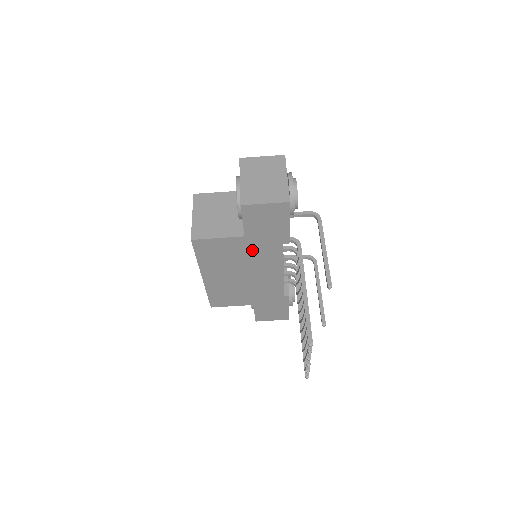
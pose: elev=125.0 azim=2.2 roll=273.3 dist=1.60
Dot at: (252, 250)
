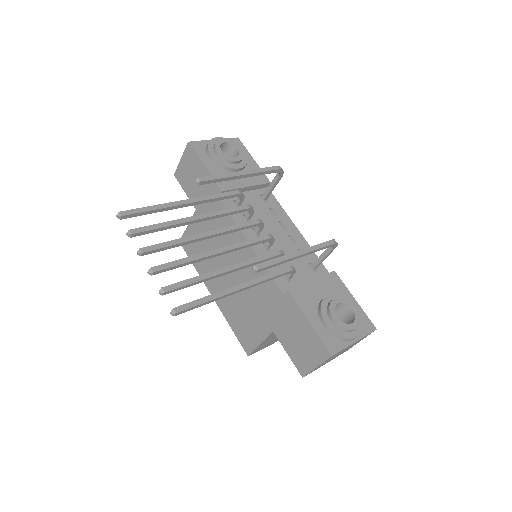
Dot at: (211, 225)
